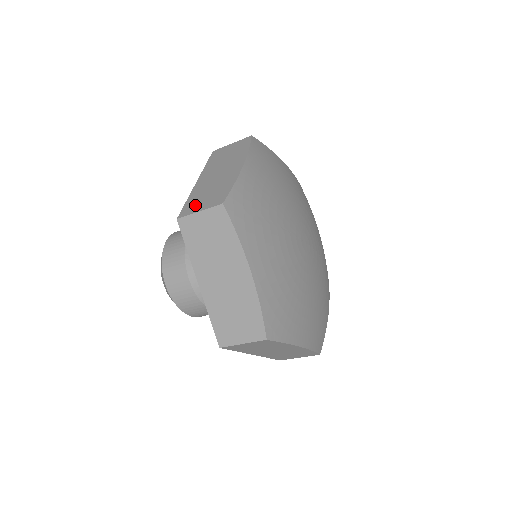
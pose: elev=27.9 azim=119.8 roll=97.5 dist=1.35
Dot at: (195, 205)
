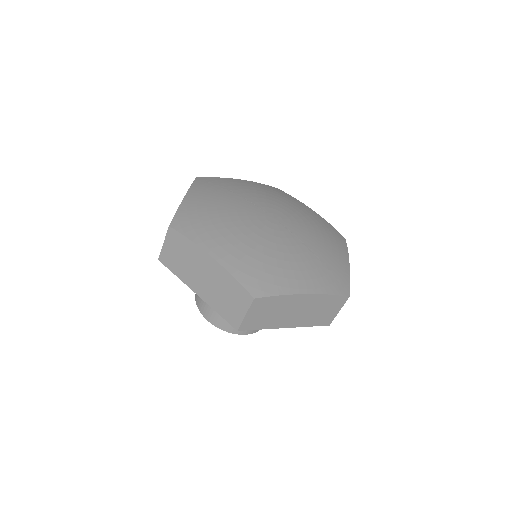
Dot at: occluded
